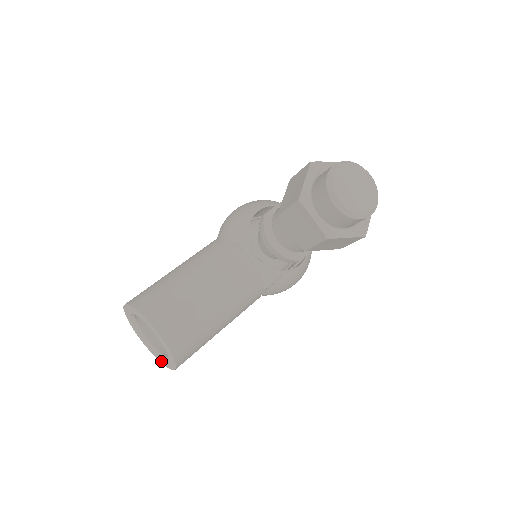
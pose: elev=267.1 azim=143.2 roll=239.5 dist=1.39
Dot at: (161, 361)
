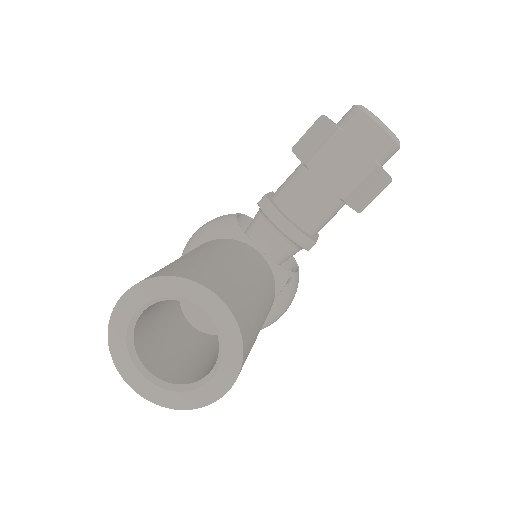
Dot at: (184, 403)
